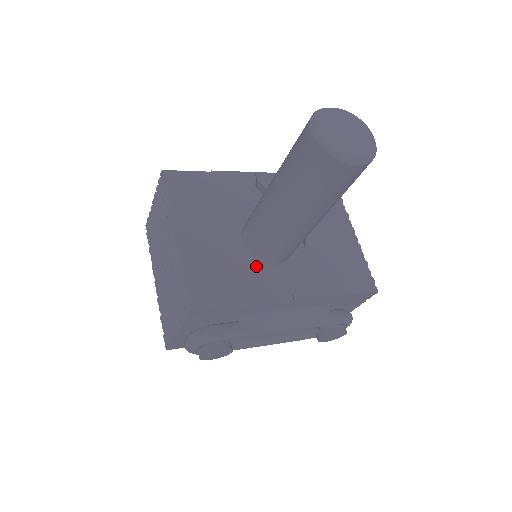
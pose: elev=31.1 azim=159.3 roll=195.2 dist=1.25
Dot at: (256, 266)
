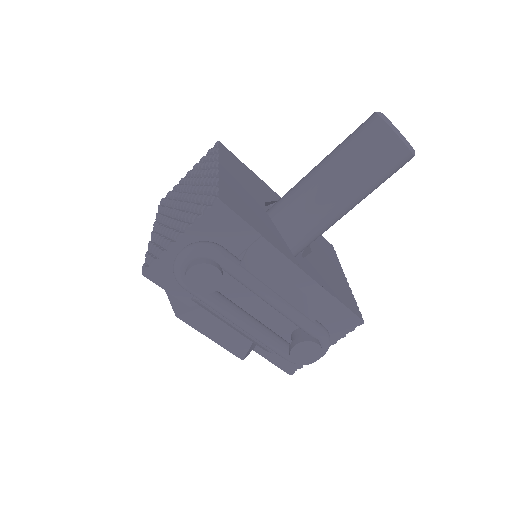
Dot at: (273, 228)
